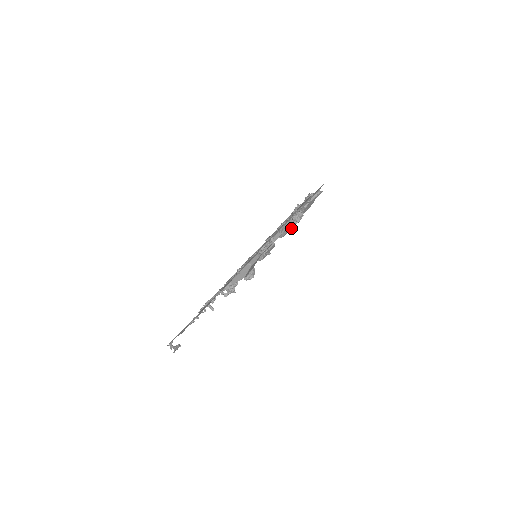
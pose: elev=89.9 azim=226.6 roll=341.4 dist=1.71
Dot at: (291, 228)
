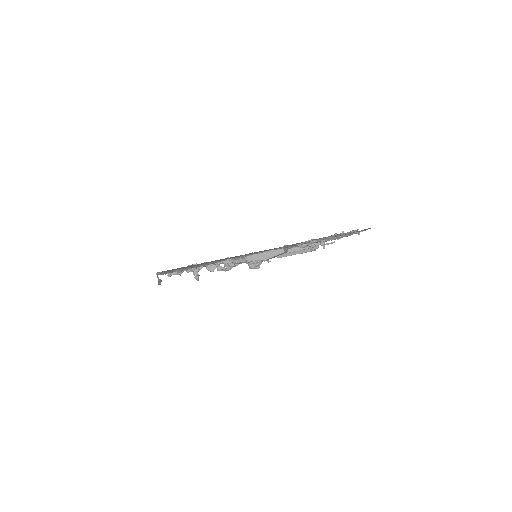
Dot at: (299, 253)
